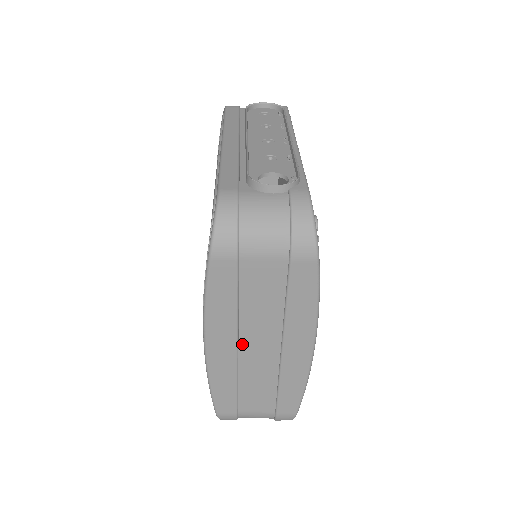
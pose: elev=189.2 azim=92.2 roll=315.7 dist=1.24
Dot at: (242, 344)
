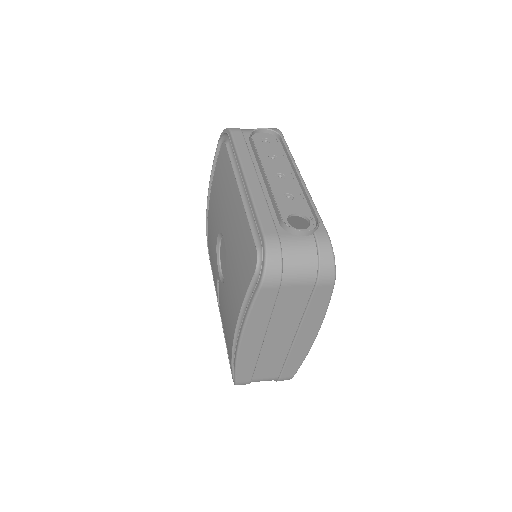
Dot at: (267, 337)
